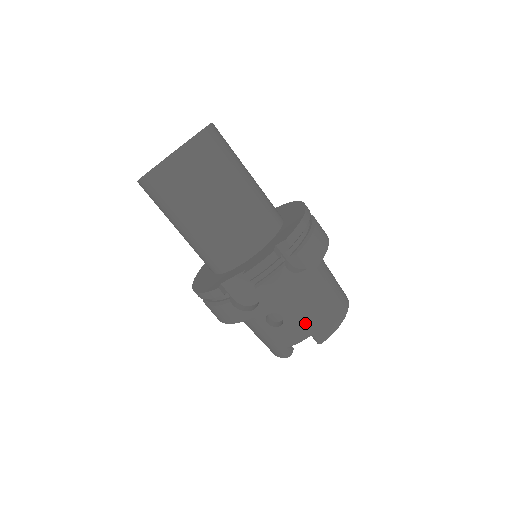
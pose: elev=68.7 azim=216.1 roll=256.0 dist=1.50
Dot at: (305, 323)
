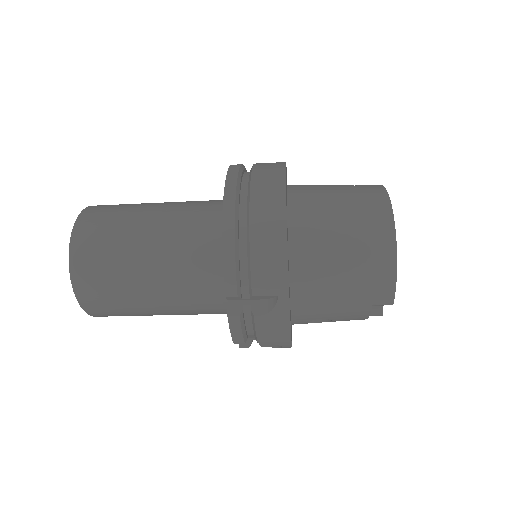
Dot at: (350, 308)
